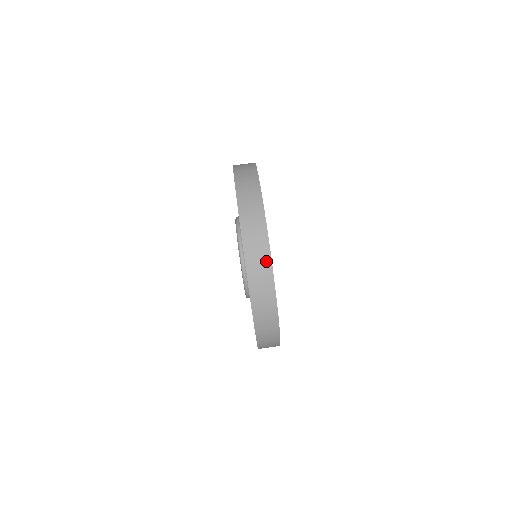
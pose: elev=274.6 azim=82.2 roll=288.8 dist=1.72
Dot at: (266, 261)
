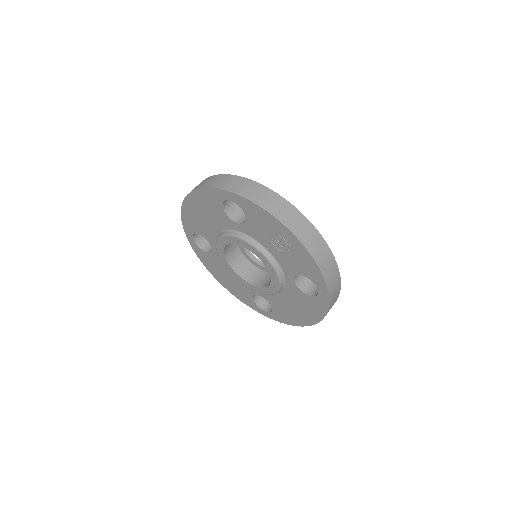
Dot at: (225, 177)
